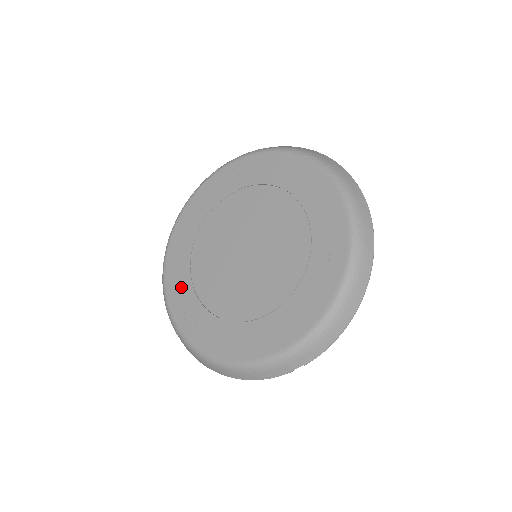
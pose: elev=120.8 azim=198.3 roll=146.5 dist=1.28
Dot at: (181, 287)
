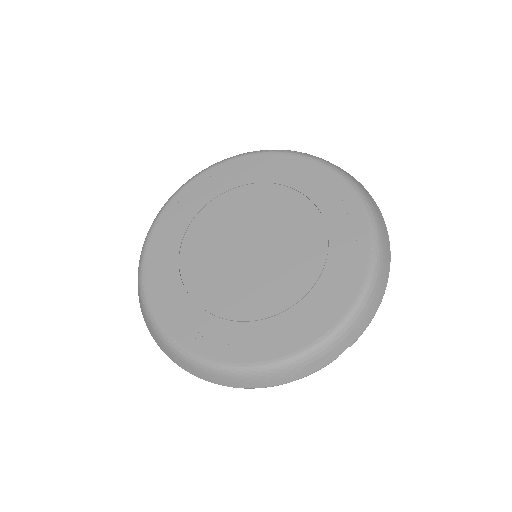
Dot at: (174, 302)
